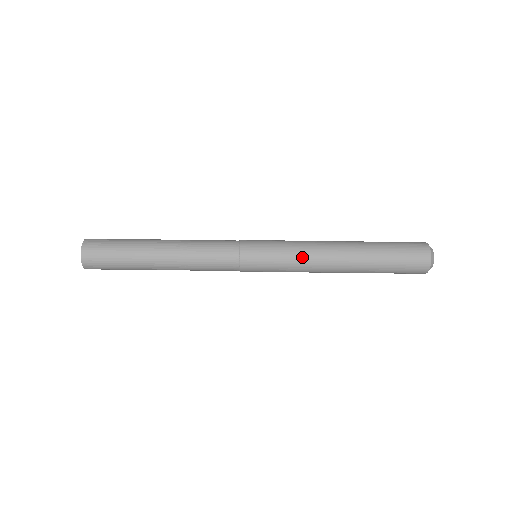
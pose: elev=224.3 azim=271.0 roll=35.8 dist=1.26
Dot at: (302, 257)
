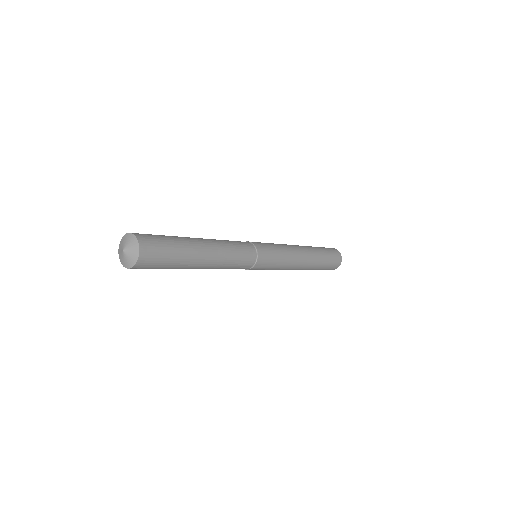
Dot at: (286, 267)
